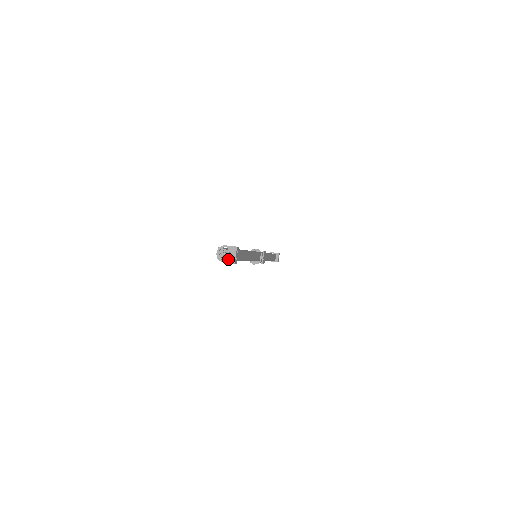
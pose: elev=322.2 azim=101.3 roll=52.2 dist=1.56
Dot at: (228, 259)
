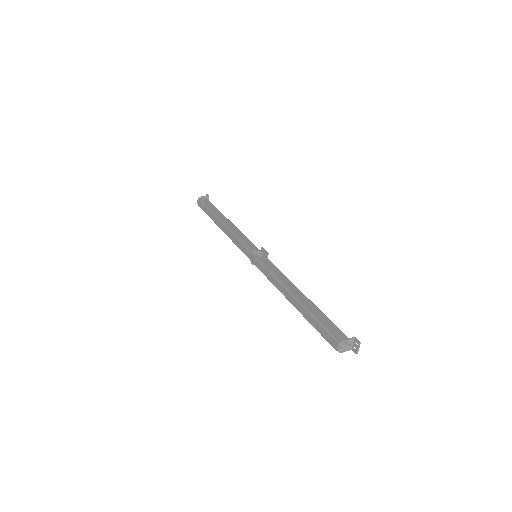
Dot at: (346, 349)
